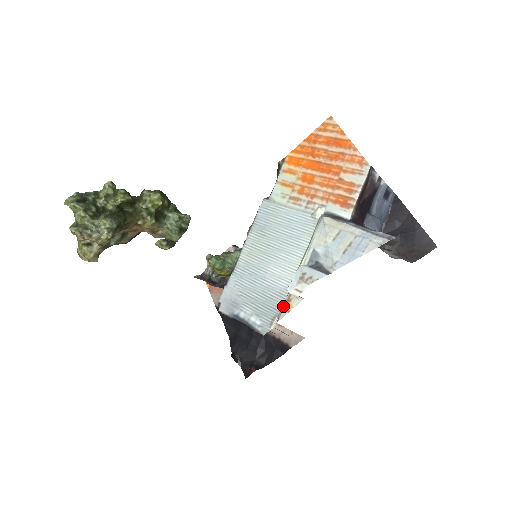
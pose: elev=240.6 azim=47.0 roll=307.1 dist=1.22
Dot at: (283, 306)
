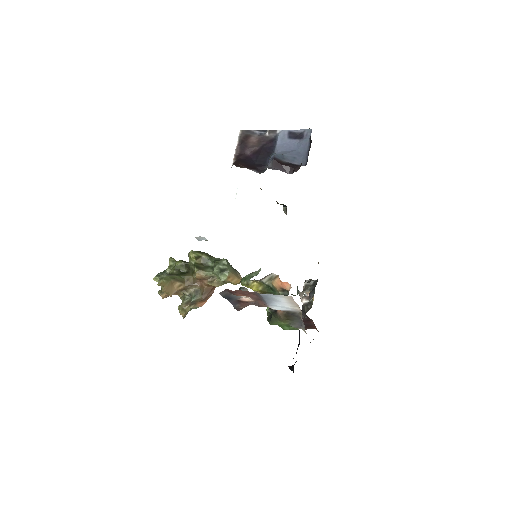
Dot at: occluded
